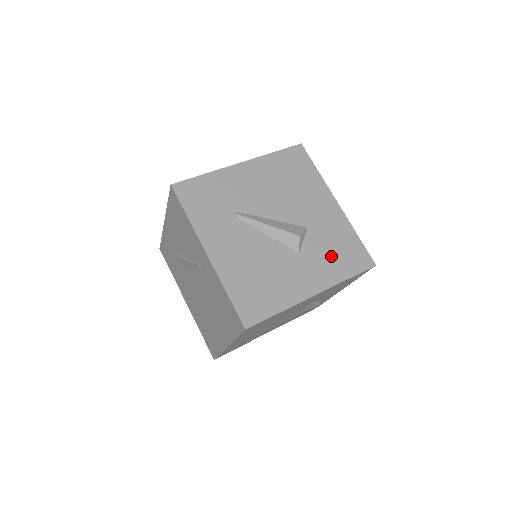
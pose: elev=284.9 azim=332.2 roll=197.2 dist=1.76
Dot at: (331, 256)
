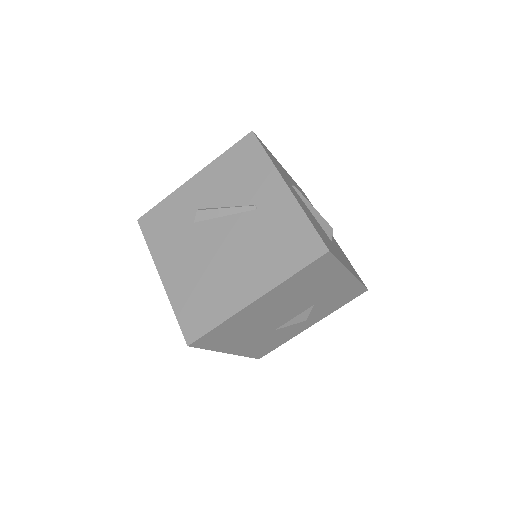
Dot at: occluded
